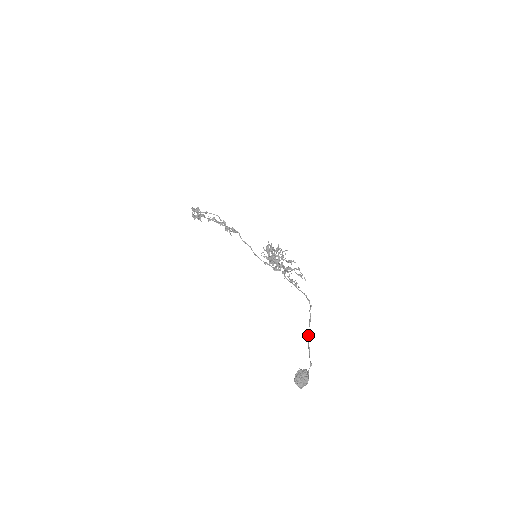
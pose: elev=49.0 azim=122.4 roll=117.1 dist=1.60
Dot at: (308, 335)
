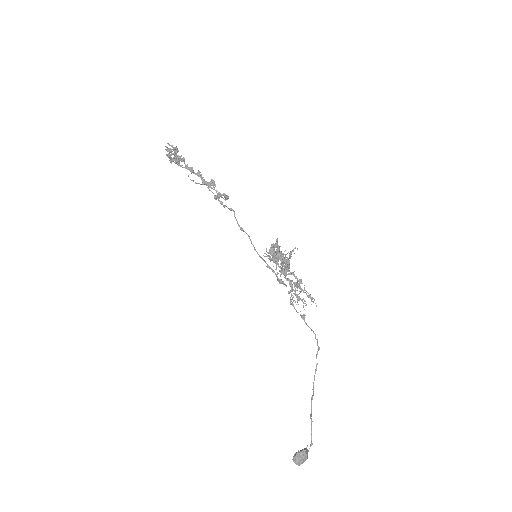
Dot at: (312, 398)
